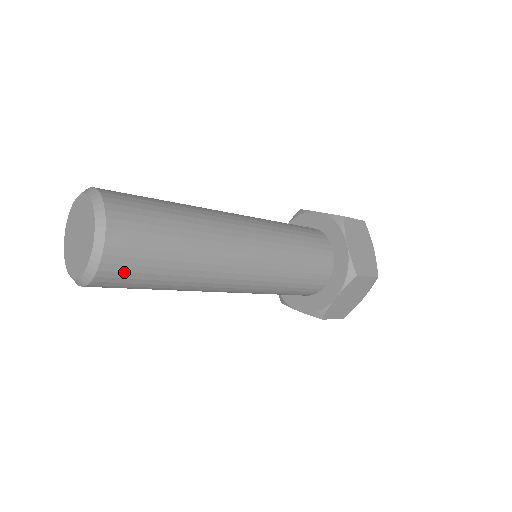
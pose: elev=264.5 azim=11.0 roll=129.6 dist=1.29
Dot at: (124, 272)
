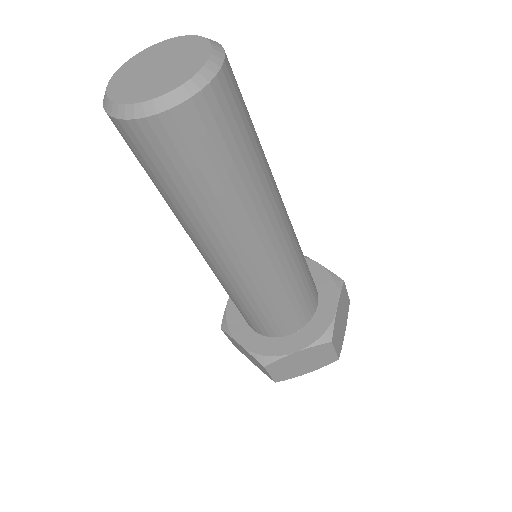
Dot at: (234, 100)
